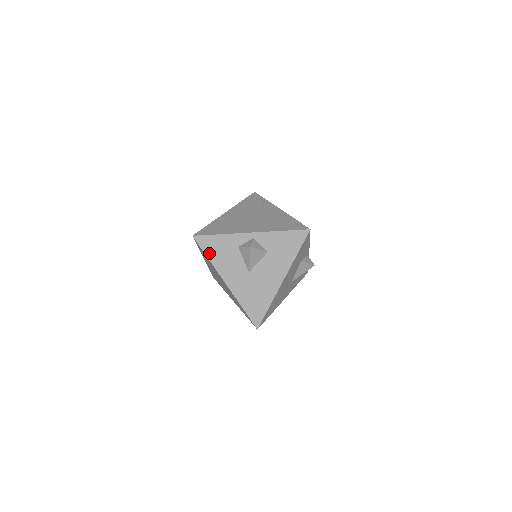
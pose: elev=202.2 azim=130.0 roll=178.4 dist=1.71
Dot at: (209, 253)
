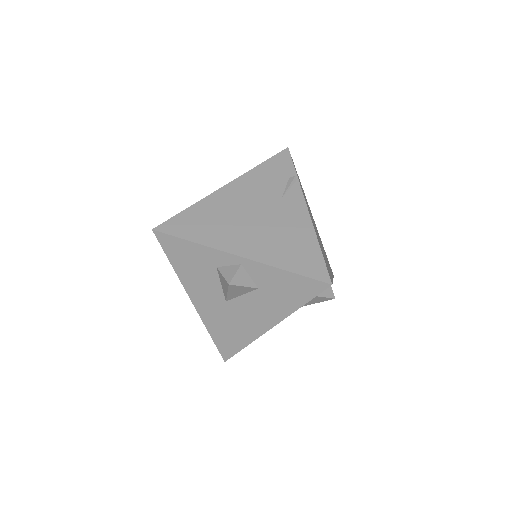
Dot at: (173, 259)
